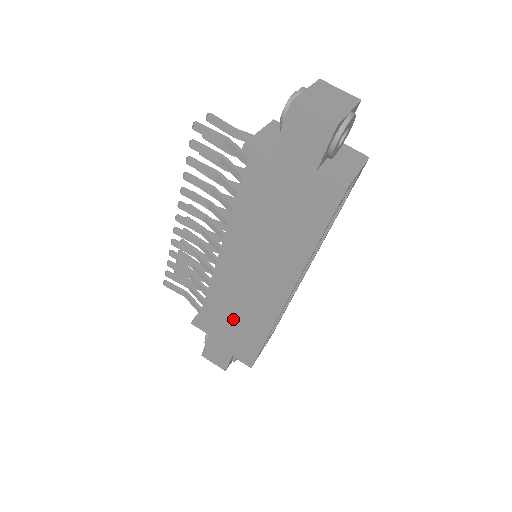
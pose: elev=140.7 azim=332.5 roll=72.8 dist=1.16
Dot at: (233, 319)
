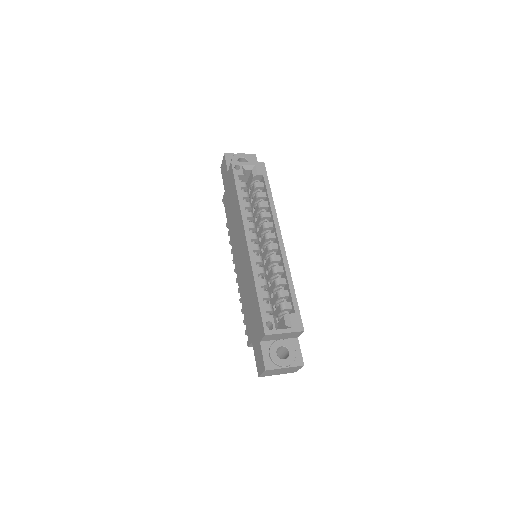
Dot at: (249, 301)
